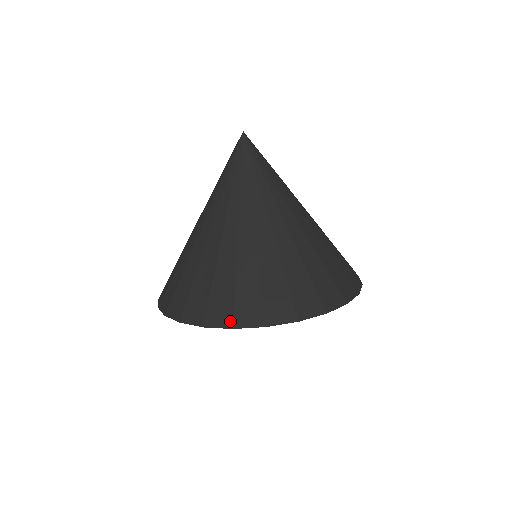
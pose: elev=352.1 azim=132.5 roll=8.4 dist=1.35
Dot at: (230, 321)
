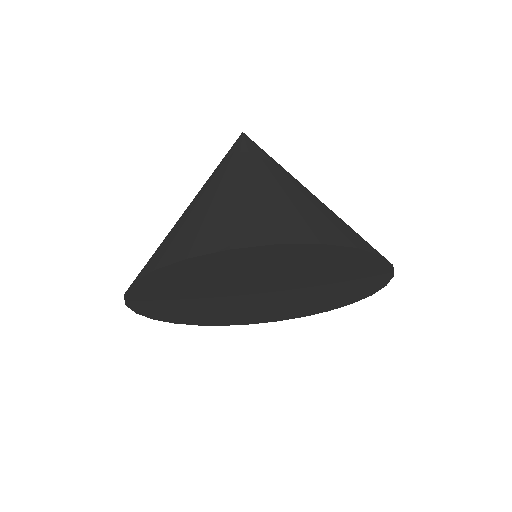
Dot at: (348, 241)
